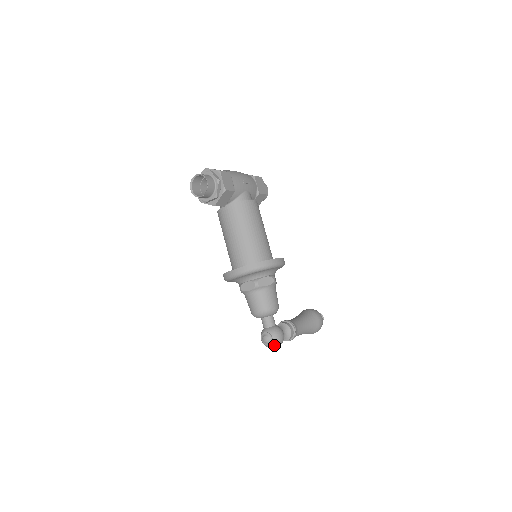
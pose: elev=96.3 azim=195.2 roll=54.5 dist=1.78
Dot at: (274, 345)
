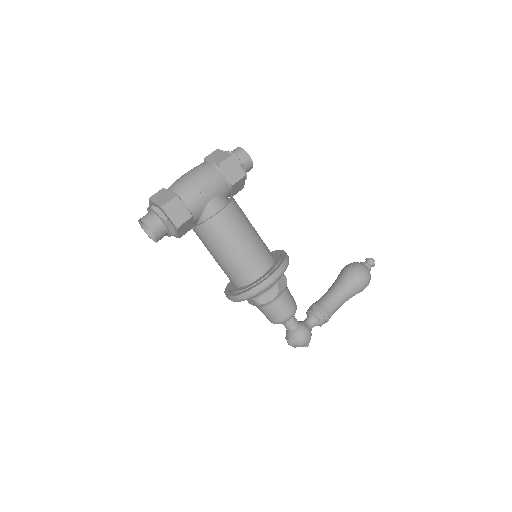
Dot at: occluded
